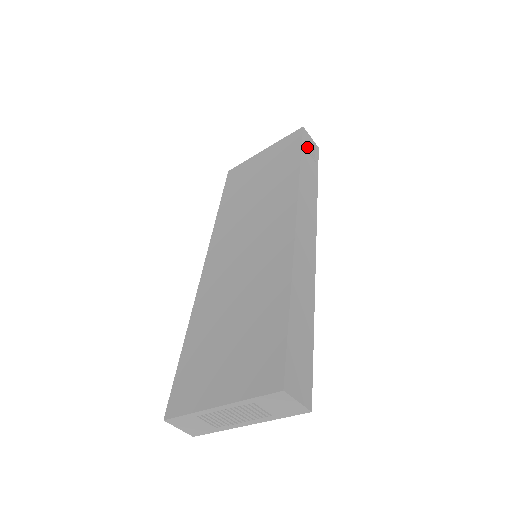
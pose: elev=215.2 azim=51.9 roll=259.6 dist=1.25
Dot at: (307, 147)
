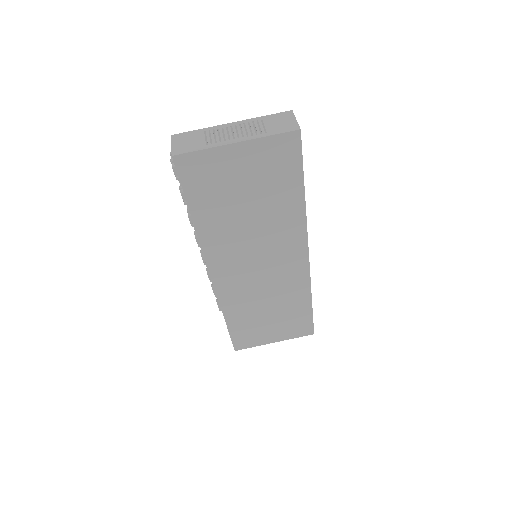
Dot at: occluded
